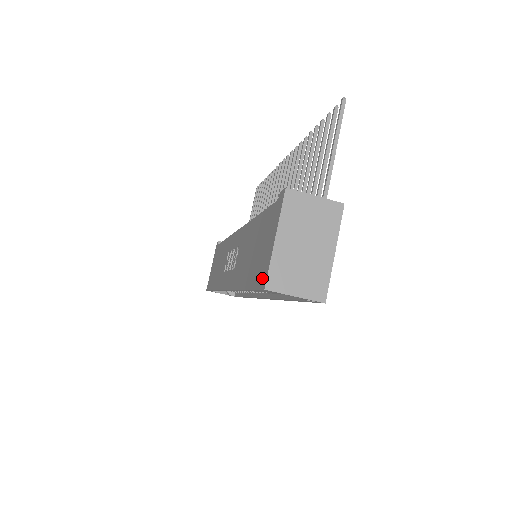
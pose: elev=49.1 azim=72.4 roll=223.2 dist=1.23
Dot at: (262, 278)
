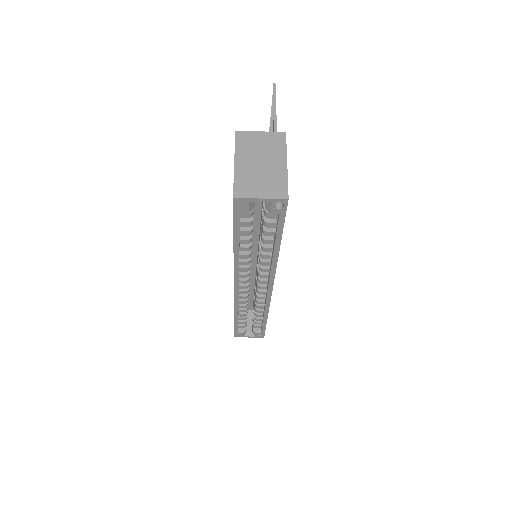
Dot at: occluded
